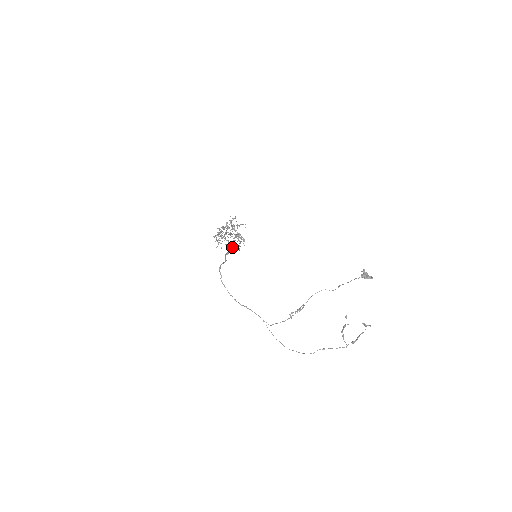
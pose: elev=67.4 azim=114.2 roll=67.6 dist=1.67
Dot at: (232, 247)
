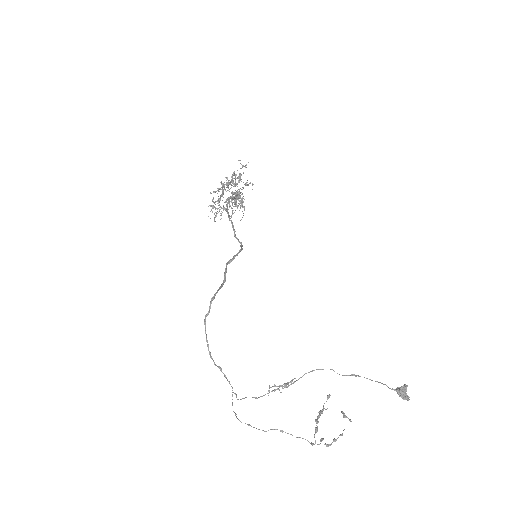
Dot at: (240, 250)
